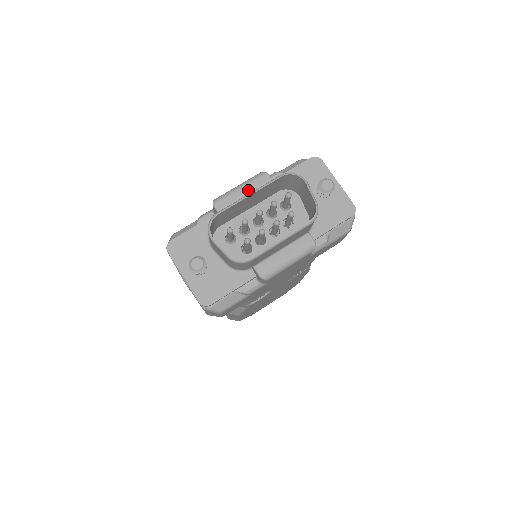
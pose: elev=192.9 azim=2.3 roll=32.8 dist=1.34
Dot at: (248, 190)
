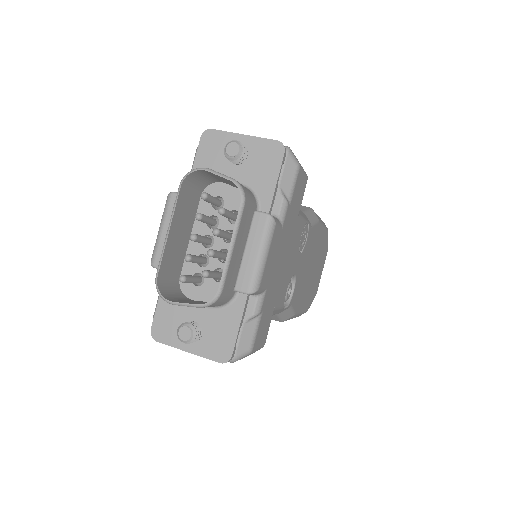
Dot at: occluded
